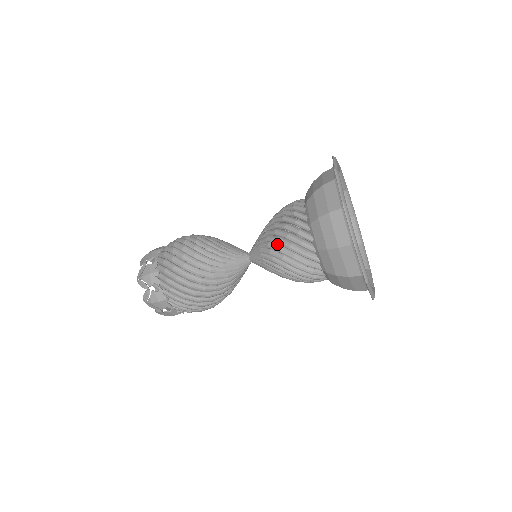
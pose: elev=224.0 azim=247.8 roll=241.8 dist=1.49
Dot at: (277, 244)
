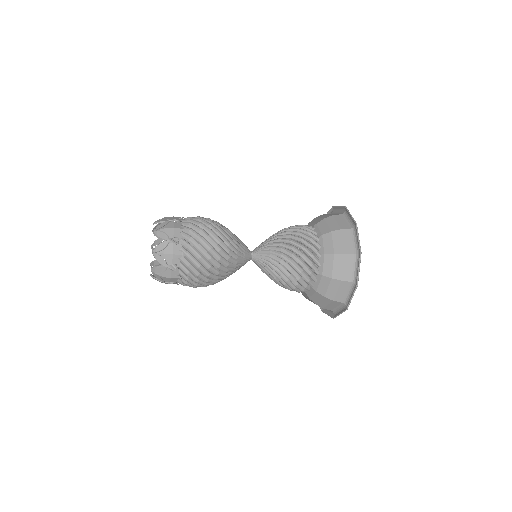
Dot at: (289, 244)
